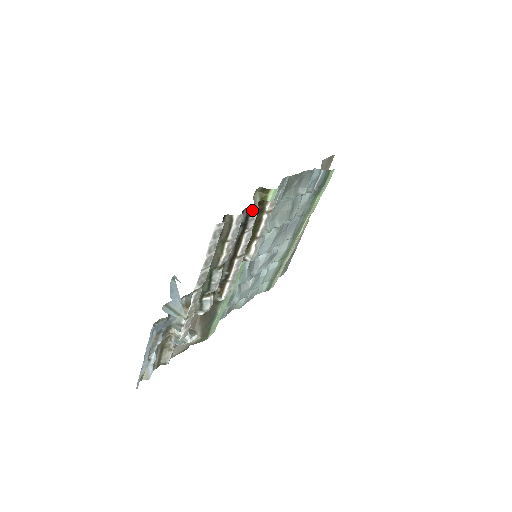
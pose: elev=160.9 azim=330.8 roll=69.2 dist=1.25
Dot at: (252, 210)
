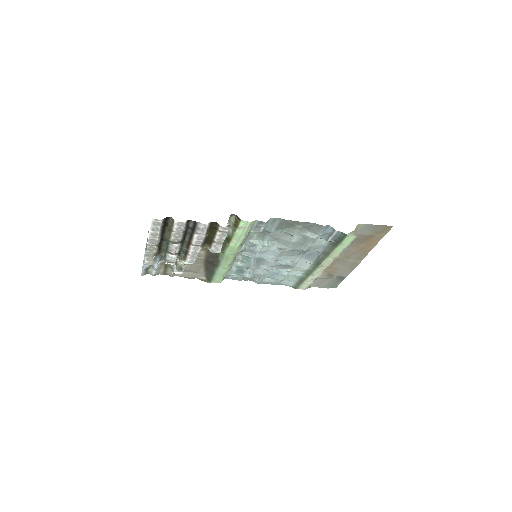
Dot at: (199, 224)
